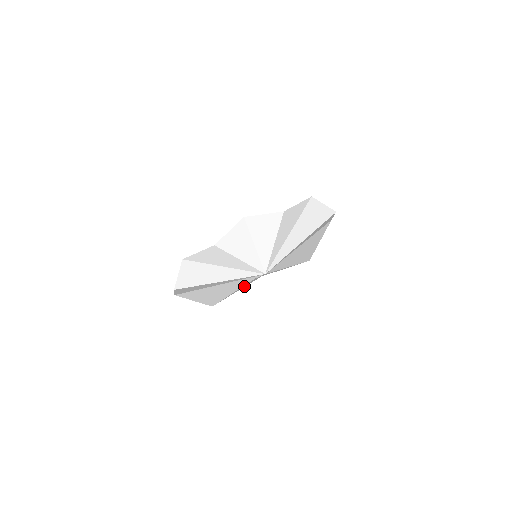
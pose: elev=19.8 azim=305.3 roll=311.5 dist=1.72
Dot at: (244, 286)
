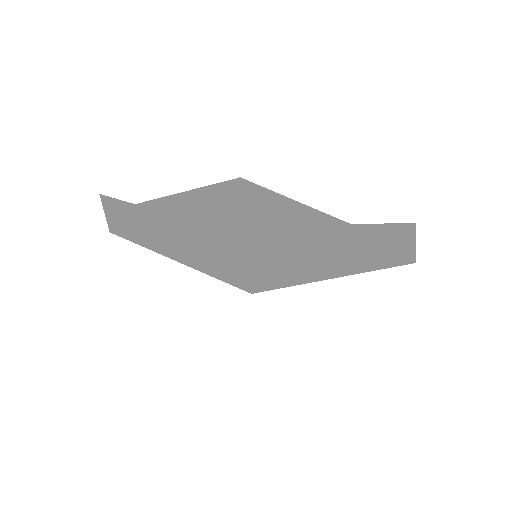
Dot at: (161, 246)
